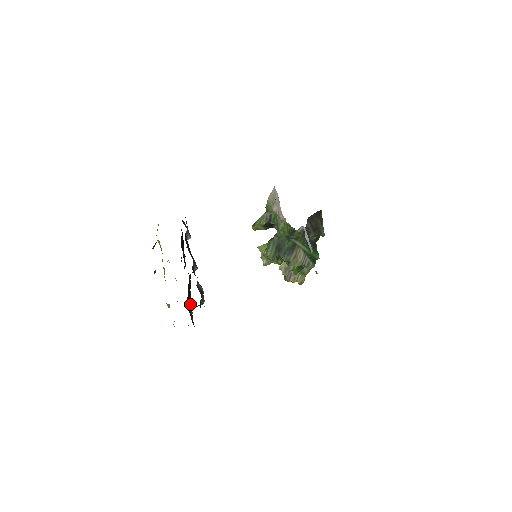
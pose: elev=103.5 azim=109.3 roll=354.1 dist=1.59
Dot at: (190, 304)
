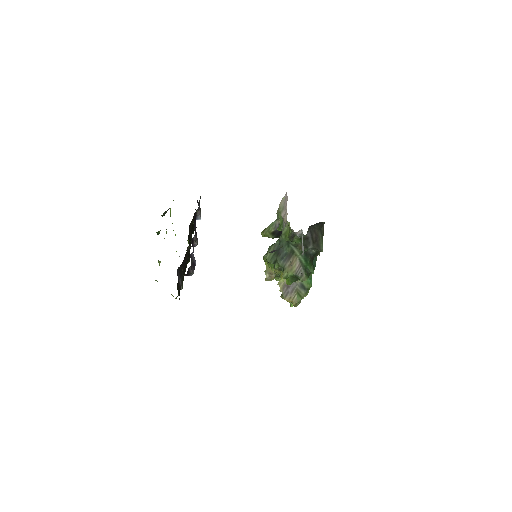
Dot at: (182, 276)
